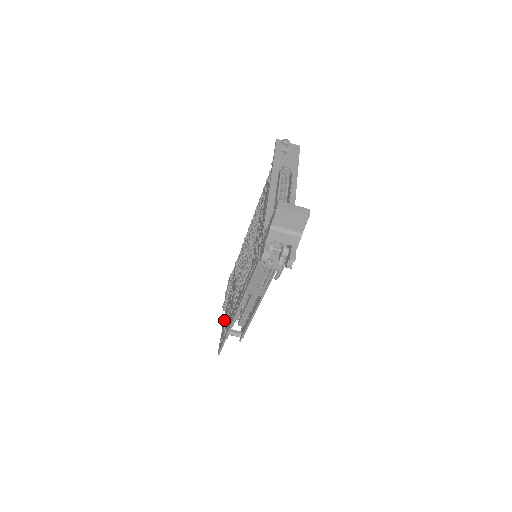
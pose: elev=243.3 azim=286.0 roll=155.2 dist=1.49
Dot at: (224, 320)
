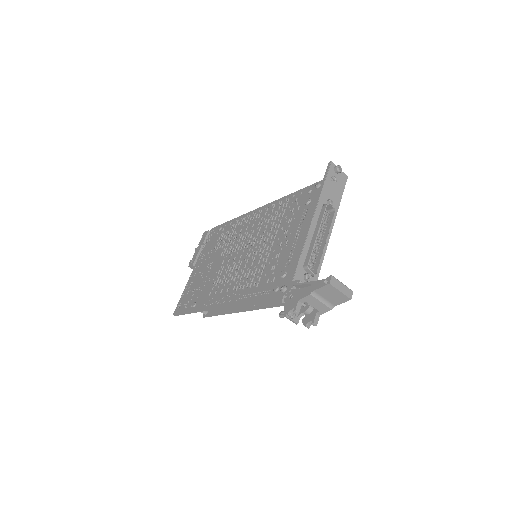
Dot at: (190, 282)
